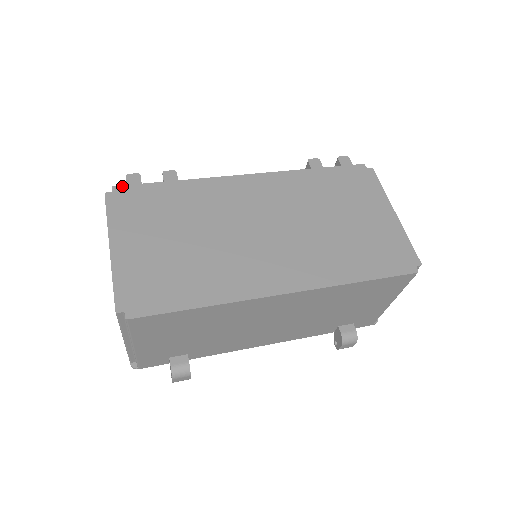
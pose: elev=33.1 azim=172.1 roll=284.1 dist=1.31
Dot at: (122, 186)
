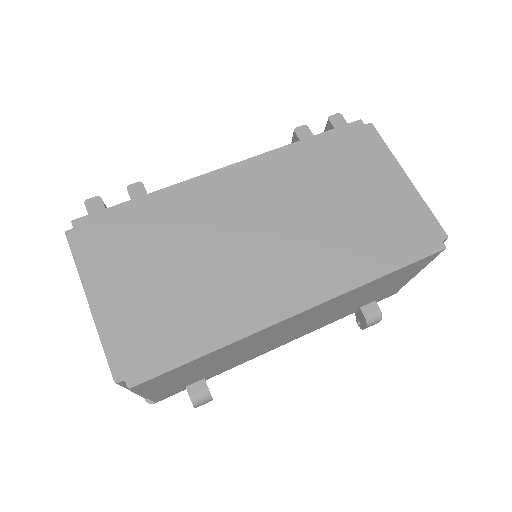
Dot at: (83, 218)
